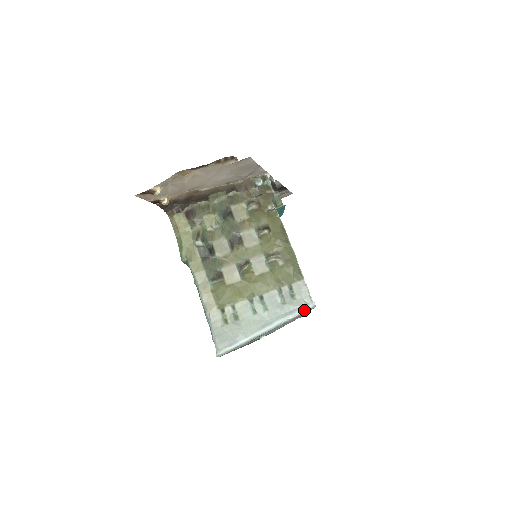
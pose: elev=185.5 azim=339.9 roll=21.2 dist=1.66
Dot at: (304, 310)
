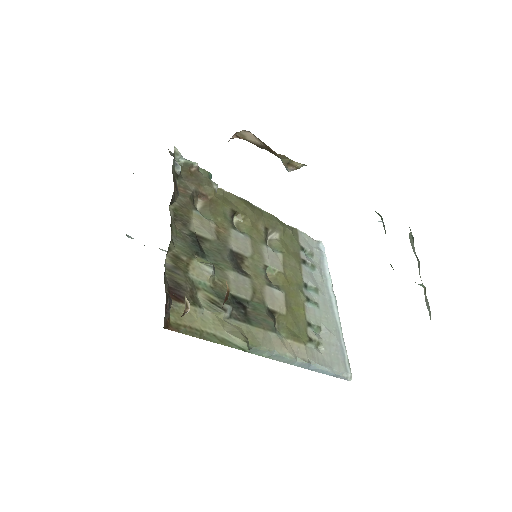
Dot at: (325, 255)
